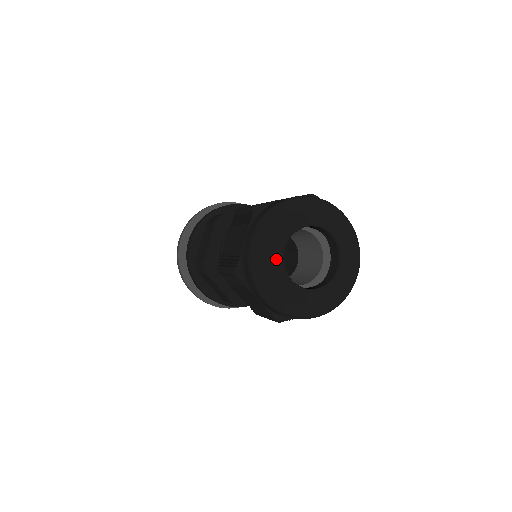
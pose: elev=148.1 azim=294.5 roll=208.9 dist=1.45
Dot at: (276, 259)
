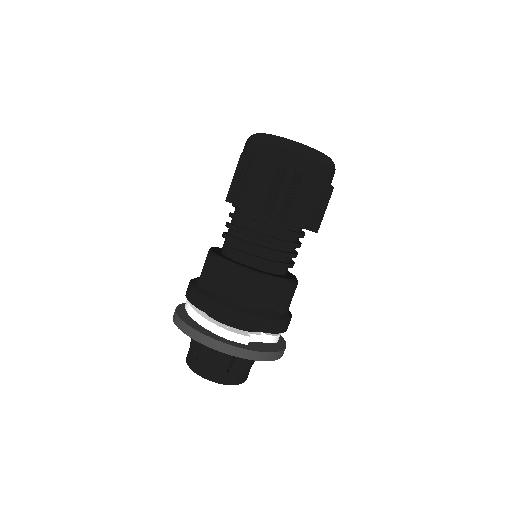
Dot at: occluded
